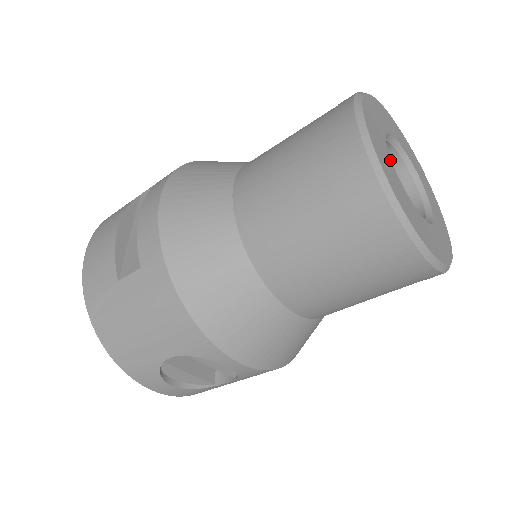
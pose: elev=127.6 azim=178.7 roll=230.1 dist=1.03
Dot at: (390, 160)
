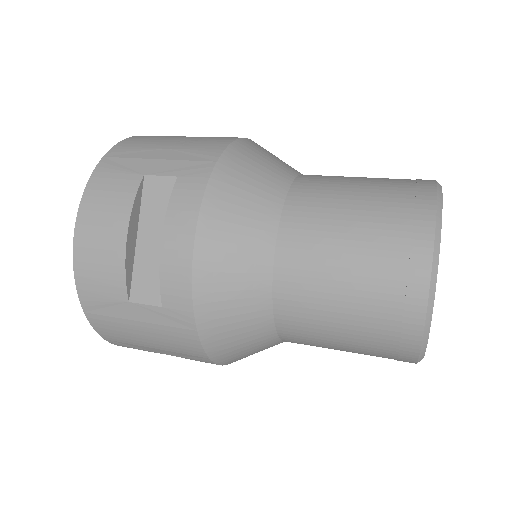
Dot at: occluded
